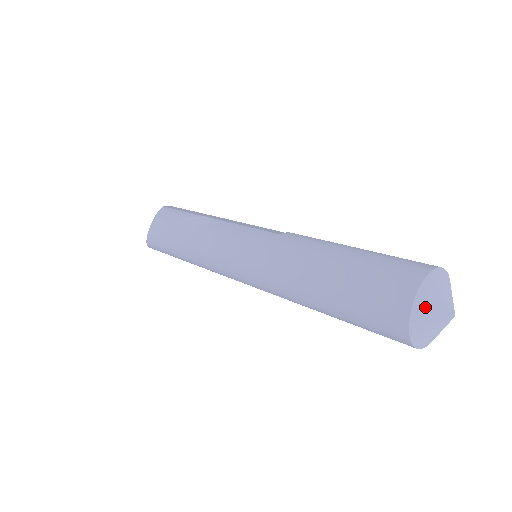
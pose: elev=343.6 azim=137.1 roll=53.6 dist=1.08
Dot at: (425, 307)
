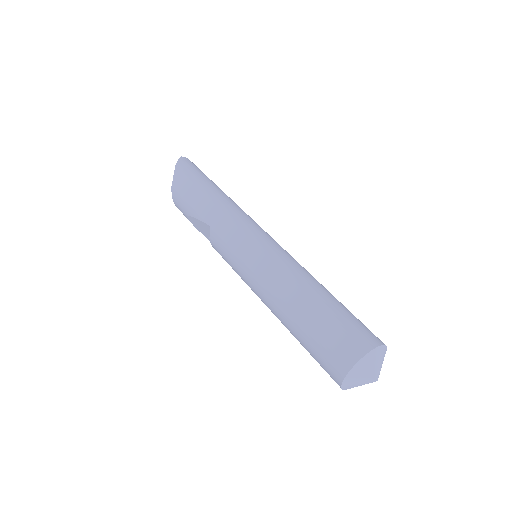
Dot at: (352, 387)
